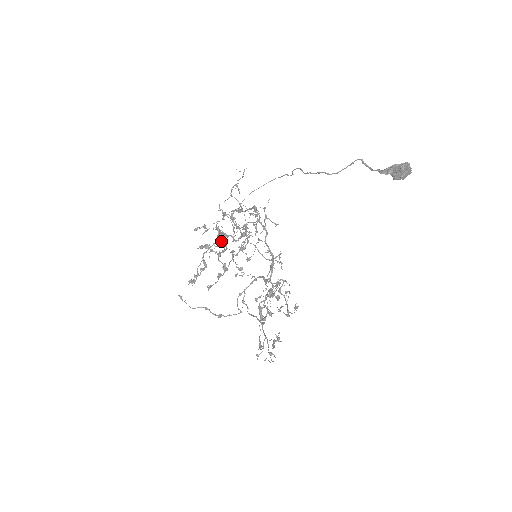
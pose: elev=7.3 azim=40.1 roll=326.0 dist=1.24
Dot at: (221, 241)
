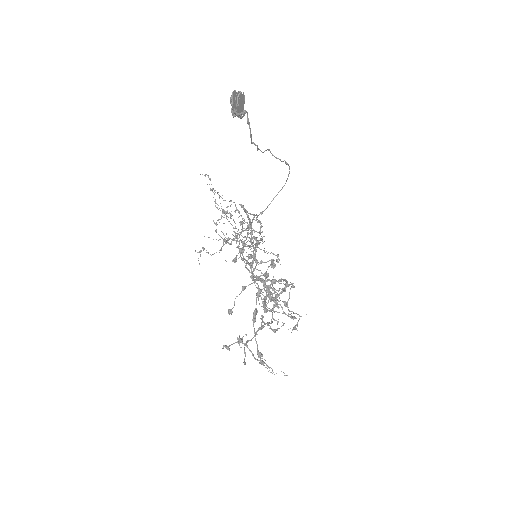
Dot at: (239, 249)
